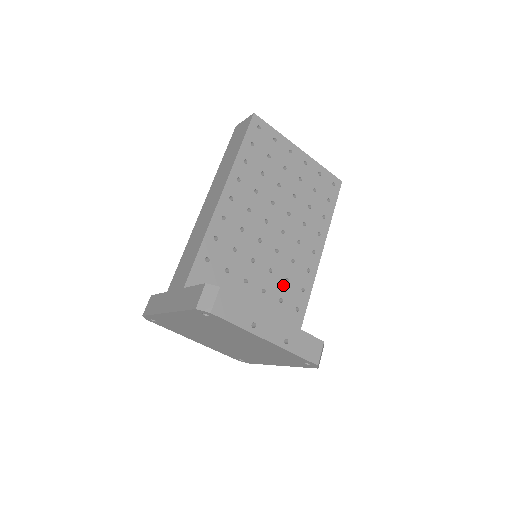
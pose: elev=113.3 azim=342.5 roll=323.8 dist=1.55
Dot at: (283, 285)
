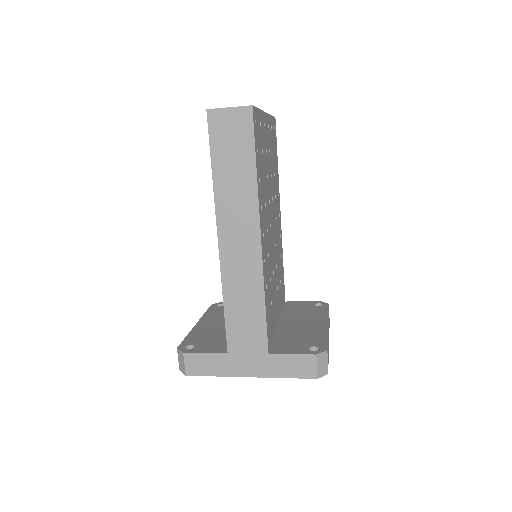
Dot at: (279, 268)
